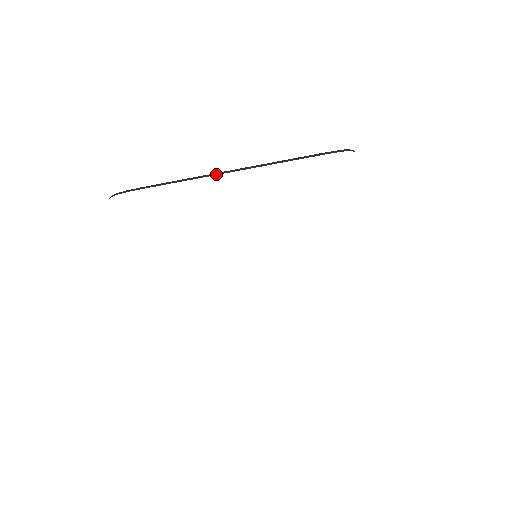
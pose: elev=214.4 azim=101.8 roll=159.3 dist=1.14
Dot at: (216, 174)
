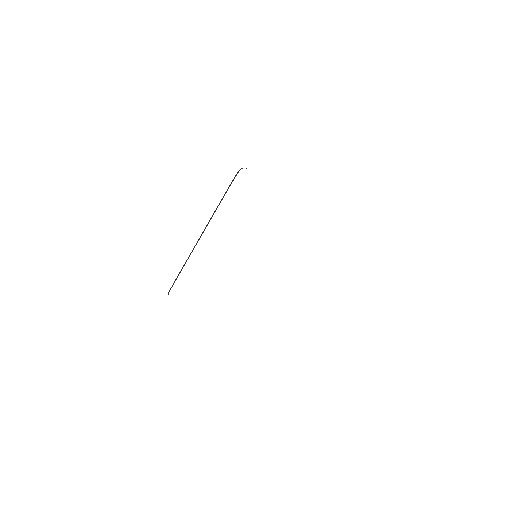
Dot at: occluded
